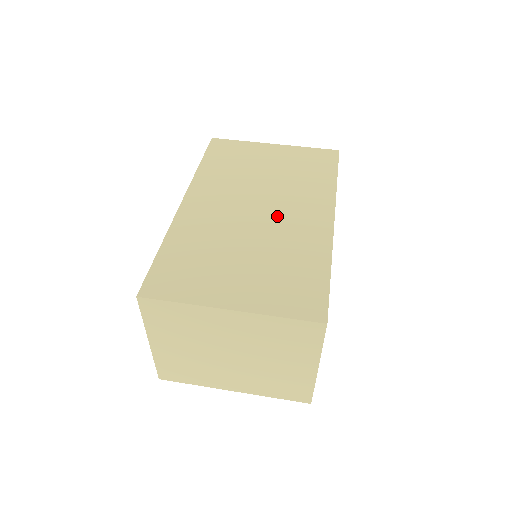
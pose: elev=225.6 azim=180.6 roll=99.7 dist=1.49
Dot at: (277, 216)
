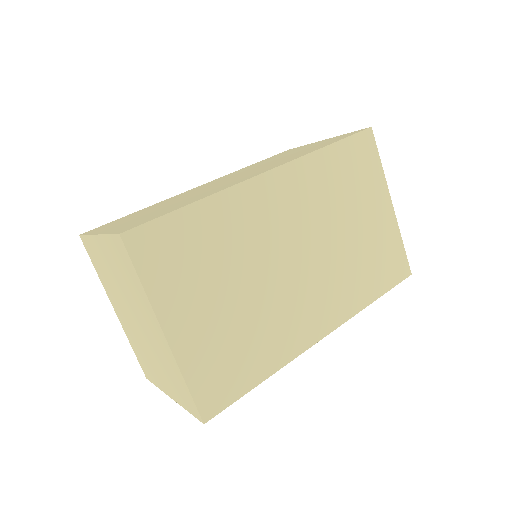
Dot at: (300, 284)
